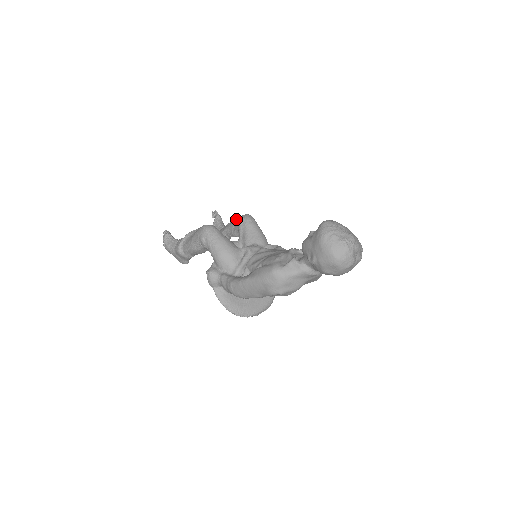
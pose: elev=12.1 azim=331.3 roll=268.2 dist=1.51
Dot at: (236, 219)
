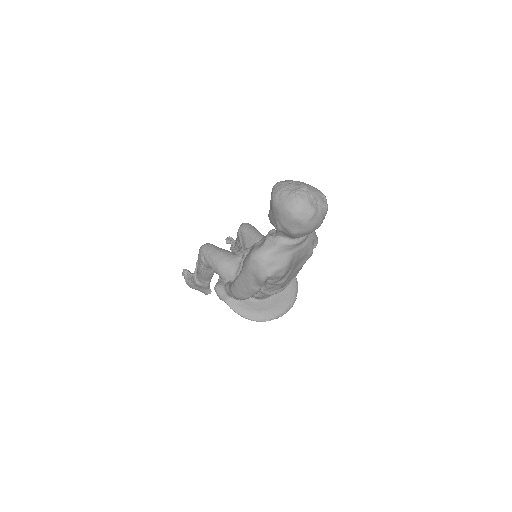
Dot at: occluded
